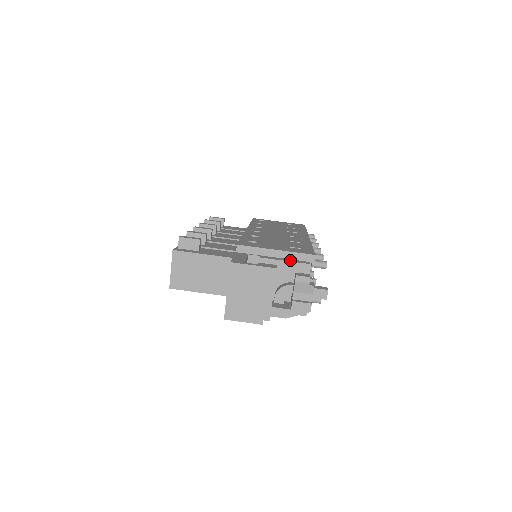
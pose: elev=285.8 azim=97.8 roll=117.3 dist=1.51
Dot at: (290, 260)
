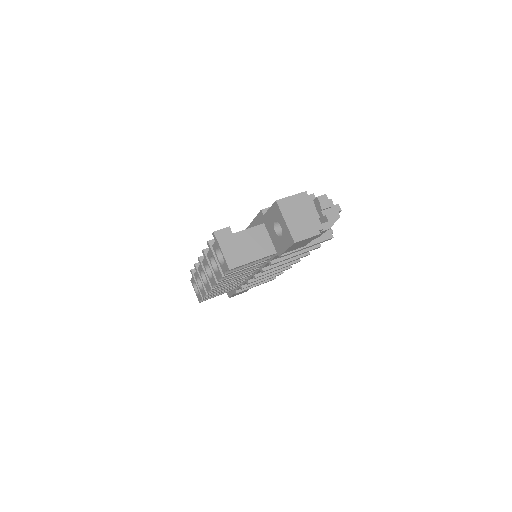
Dot at: occluded
